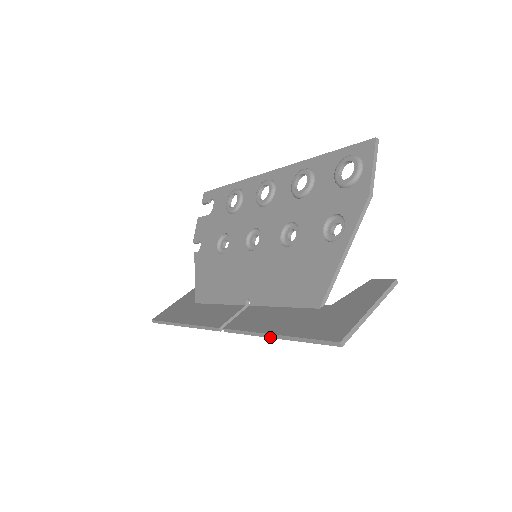
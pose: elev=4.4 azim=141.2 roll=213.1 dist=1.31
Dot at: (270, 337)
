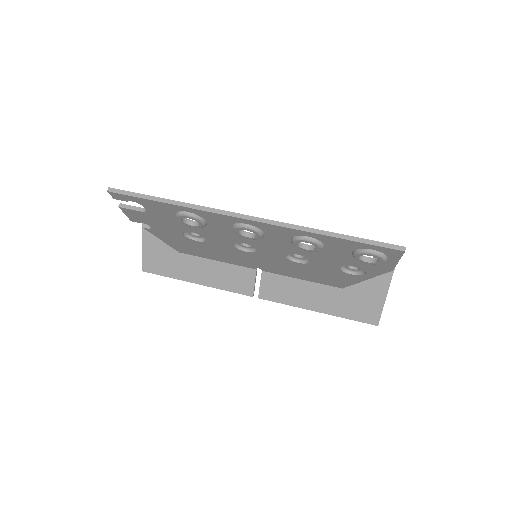
Dot at: (313, 310)
